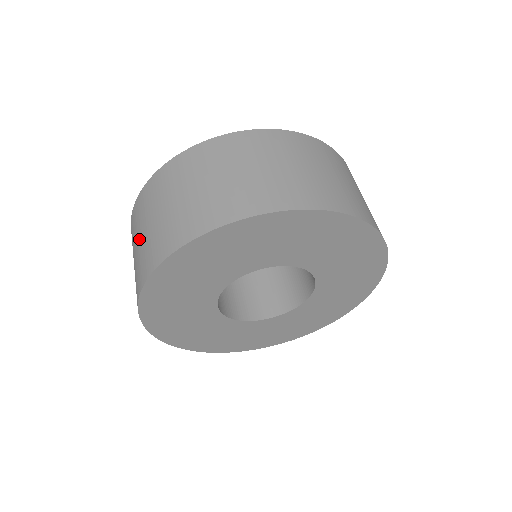
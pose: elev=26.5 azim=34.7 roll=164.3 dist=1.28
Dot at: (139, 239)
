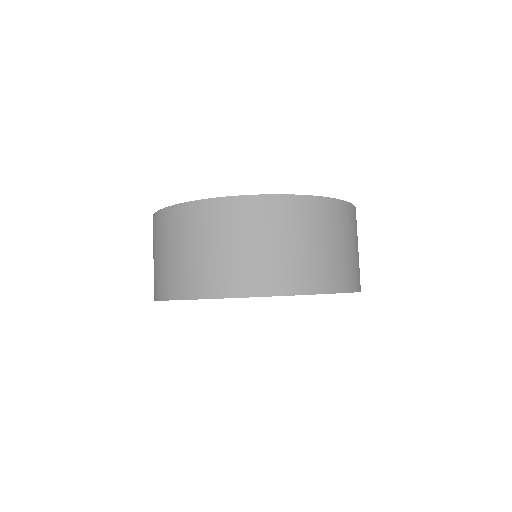
Dot at: (170, 252)
